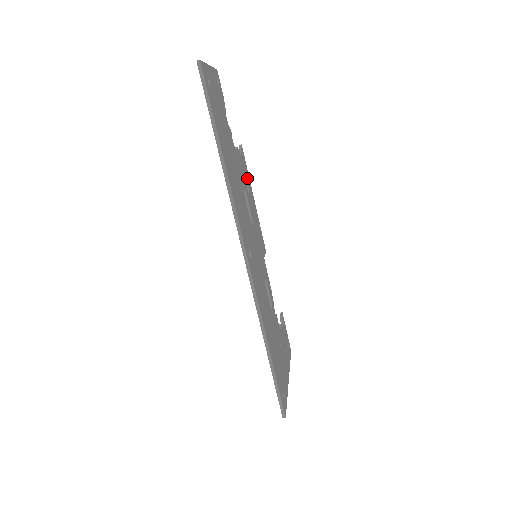
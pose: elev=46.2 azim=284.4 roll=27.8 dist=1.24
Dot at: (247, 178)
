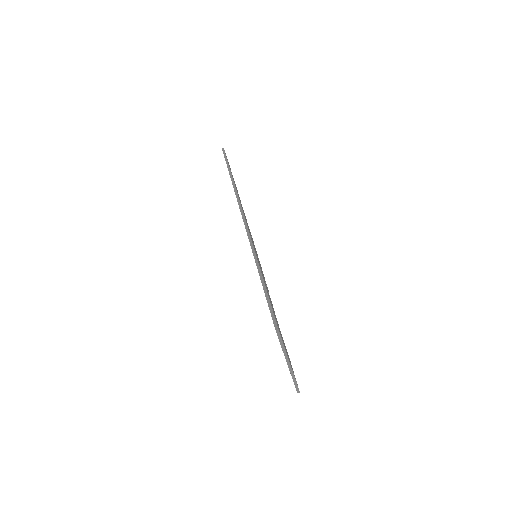
Dot at: occluded
